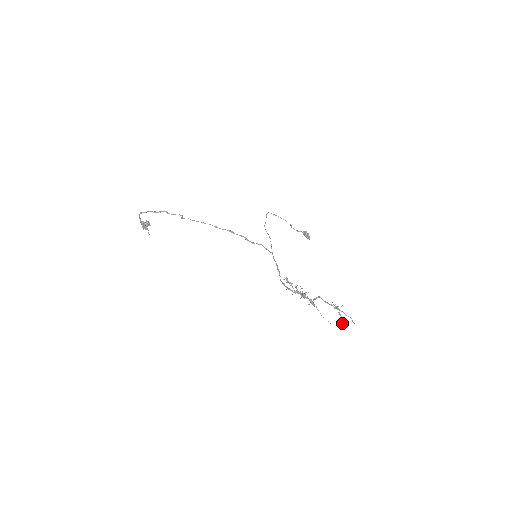
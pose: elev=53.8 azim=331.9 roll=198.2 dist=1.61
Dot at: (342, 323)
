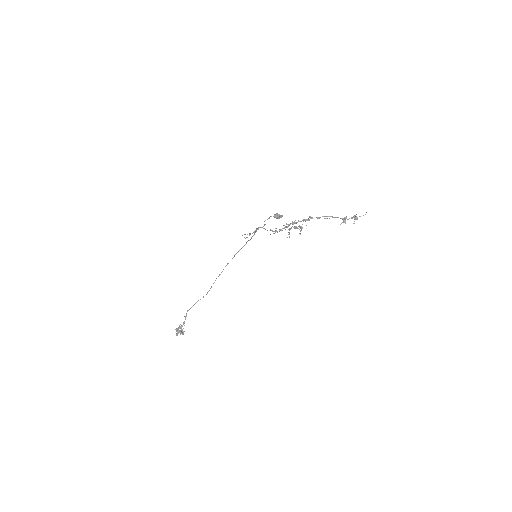
Dot at: (354, 218)
